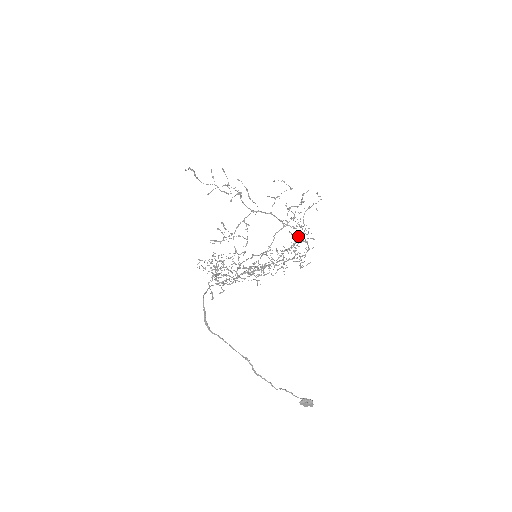
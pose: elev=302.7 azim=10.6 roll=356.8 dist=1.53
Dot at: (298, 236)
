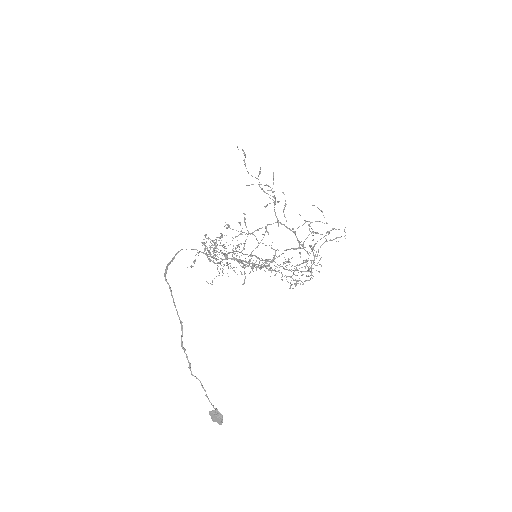
Dot at: (306, 260)
